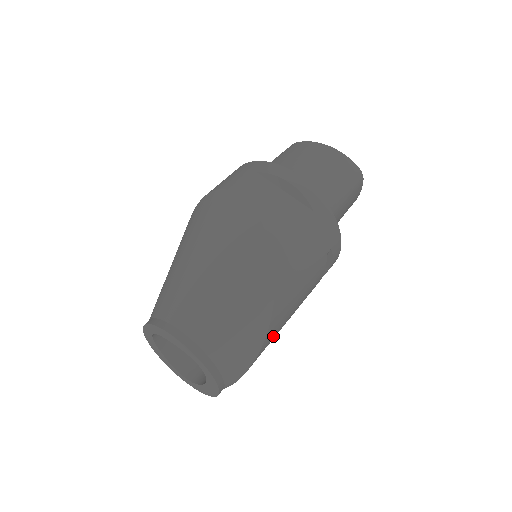
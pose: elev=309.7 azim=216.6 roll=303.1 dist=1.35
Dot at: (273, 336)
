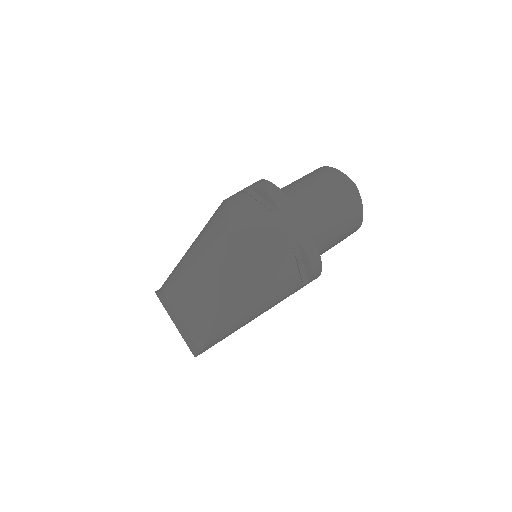
Dot at: (234, 307)
